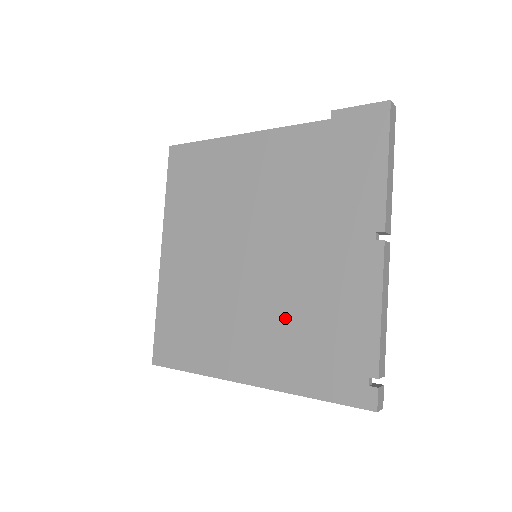
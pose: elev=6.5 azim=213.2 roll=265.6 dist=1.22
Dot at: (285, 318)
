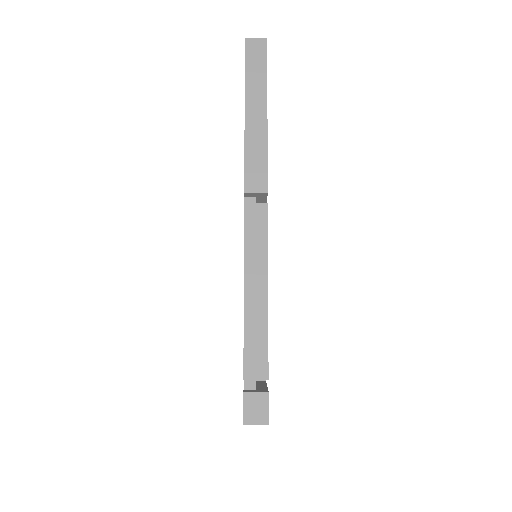
Dot at: occluded
